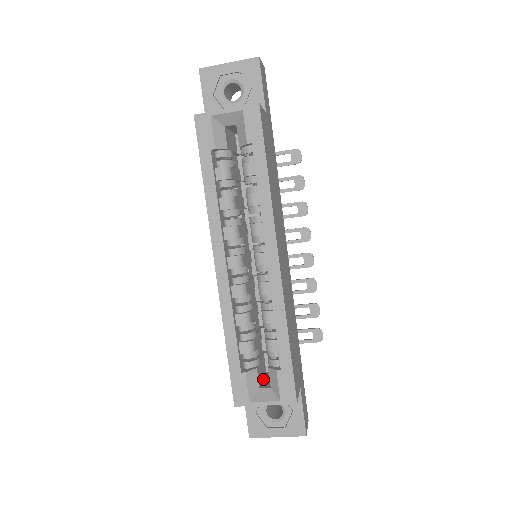
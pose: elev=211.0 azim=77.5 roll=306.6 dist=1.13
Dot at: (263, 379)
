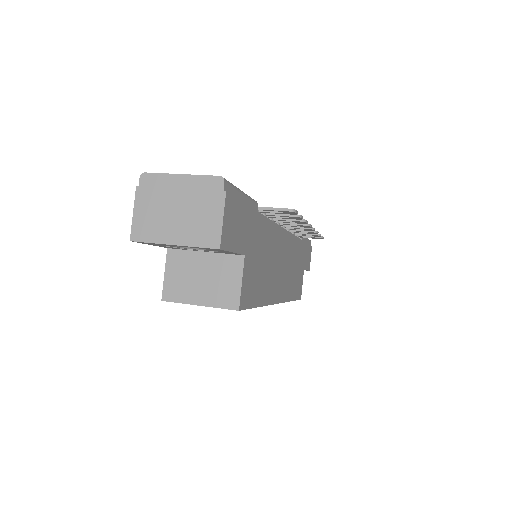
Dot at: occluded
